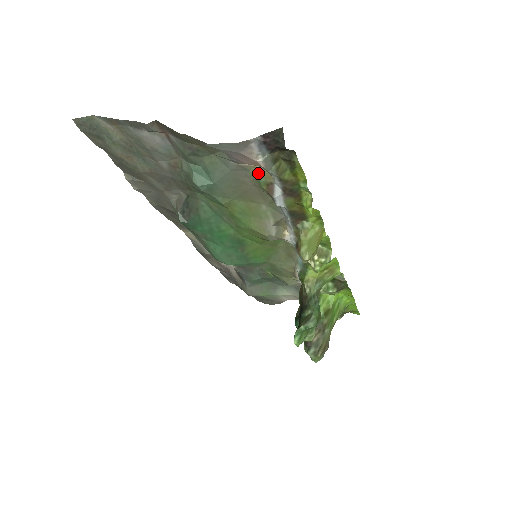
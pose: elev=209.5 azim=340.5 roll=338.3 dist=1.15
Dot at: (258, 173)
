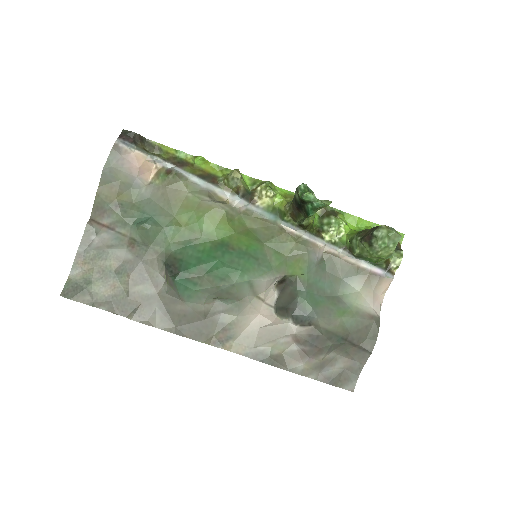
Dot at: (157, 177)
